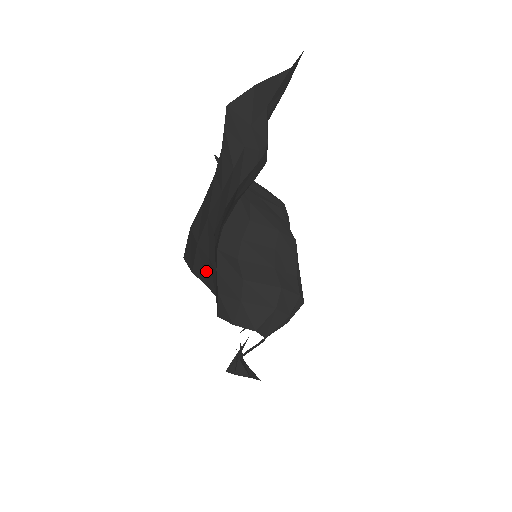
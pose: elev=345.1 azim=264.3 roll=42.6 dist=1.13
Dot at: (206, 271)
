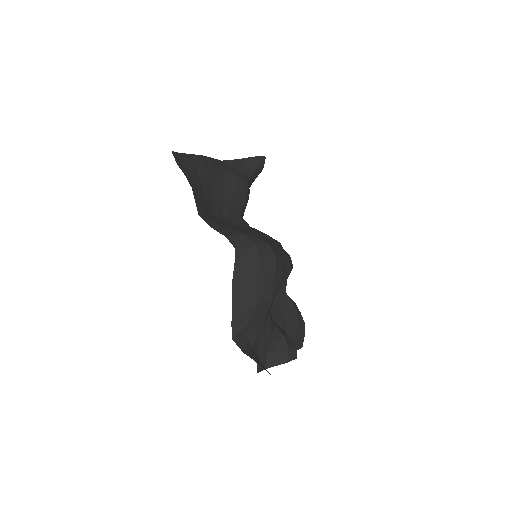
Dot at: (187, 175)
